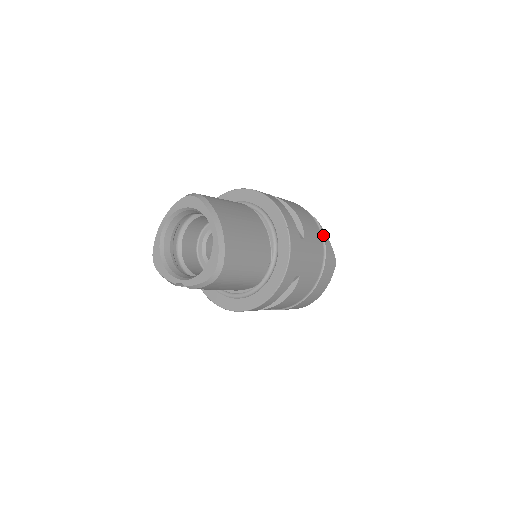
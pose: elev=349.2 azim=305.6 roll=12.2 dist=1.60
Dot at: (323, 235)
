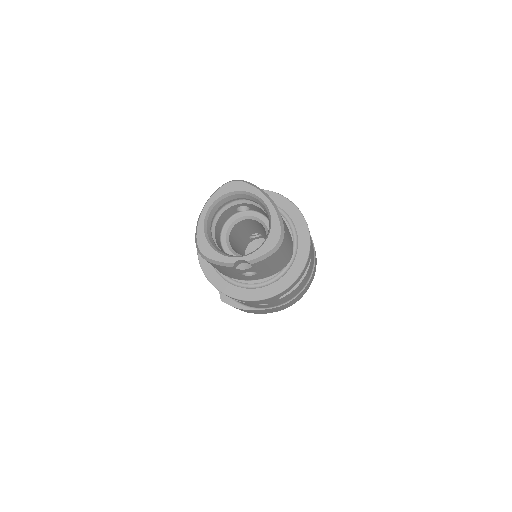
Dot at: occluded
